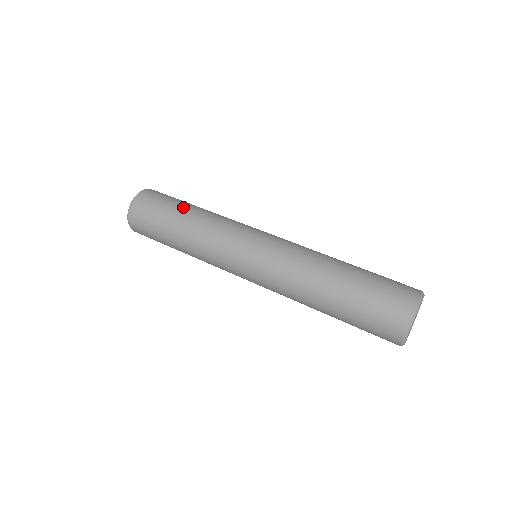
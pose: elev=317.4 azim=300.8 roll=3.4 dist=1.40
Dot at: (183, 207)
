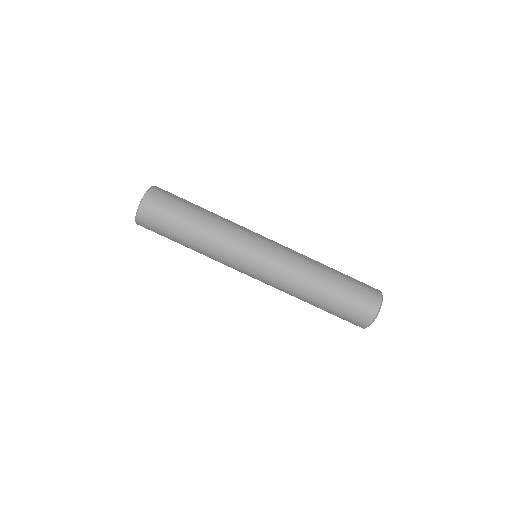
Dot at: (185, 229)
